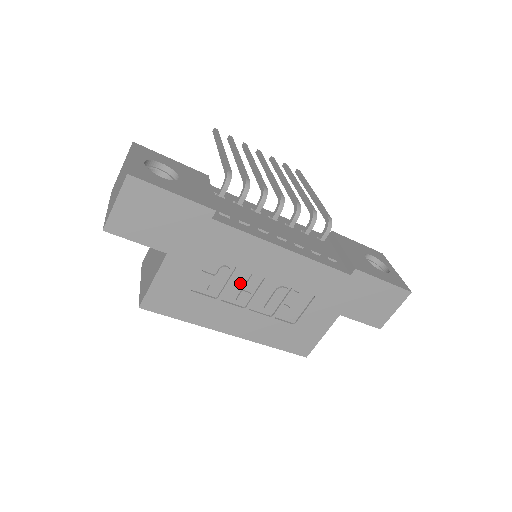
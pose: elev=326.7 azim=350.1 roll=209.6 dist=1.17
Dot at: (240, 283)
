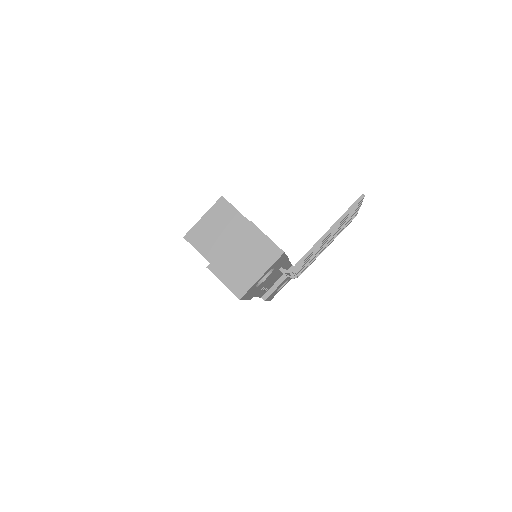
Dot at: occluded
